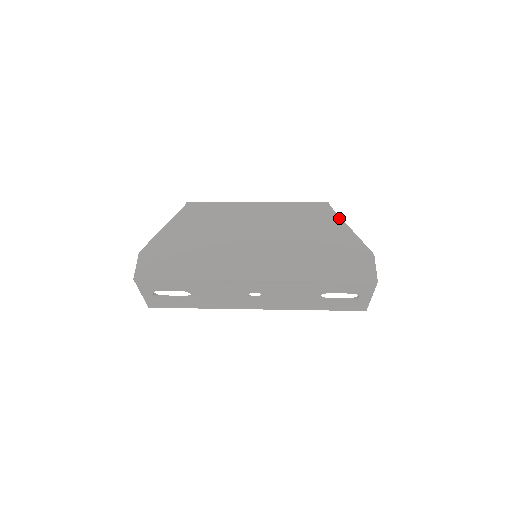
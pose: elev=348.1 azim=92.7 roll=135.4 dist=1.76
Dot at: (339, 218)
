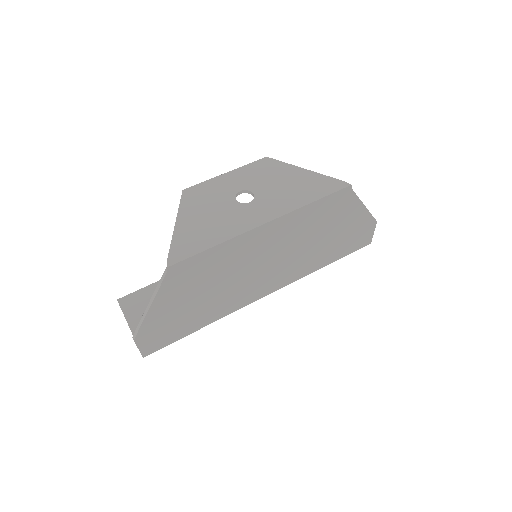
Dot at: (357, 200)
